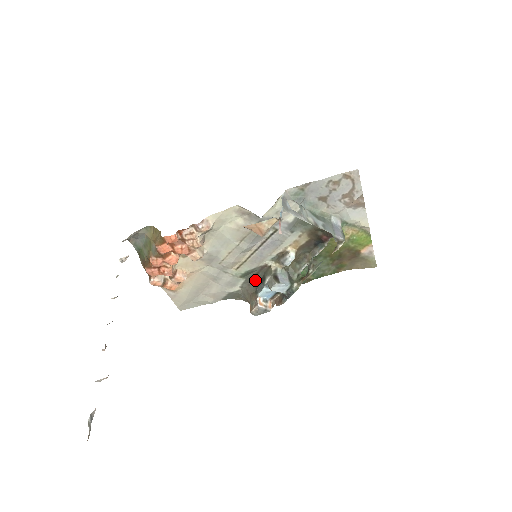
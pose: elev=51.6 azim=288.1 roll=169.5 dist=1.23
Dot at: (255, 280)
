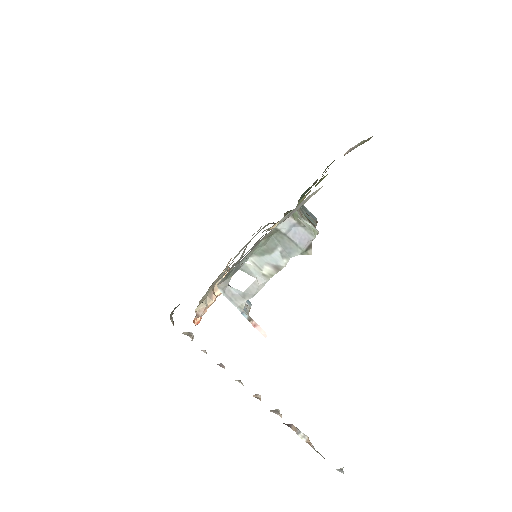
Dot at: occluded
